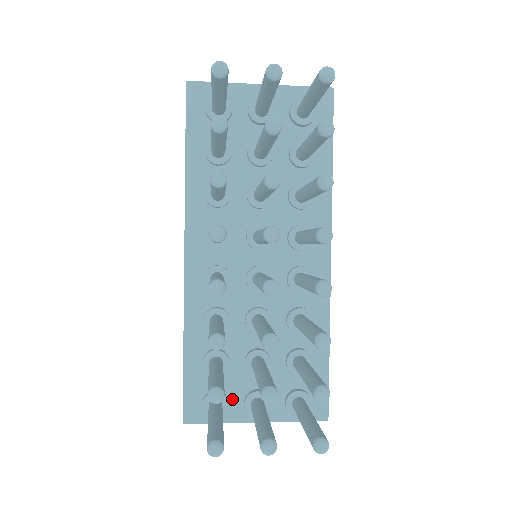
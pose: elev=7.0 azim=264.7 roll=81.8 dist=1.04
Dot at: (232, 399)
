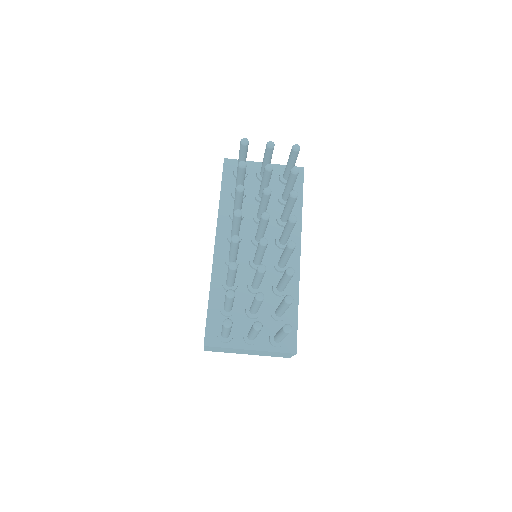
Dot at: (236, 333)
